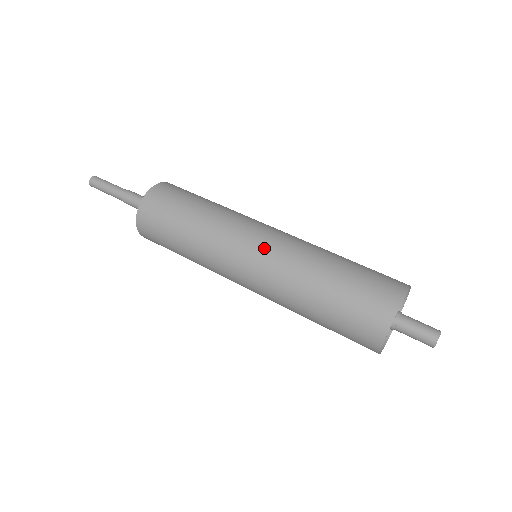
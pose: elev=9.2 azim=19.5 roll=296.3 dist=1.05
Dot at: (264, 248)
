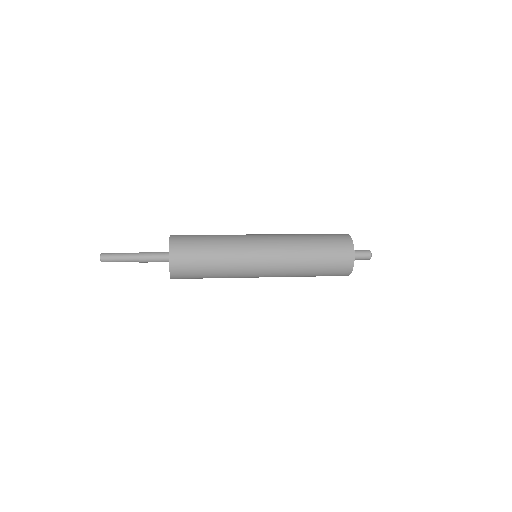
Dot at: (270, 249)
